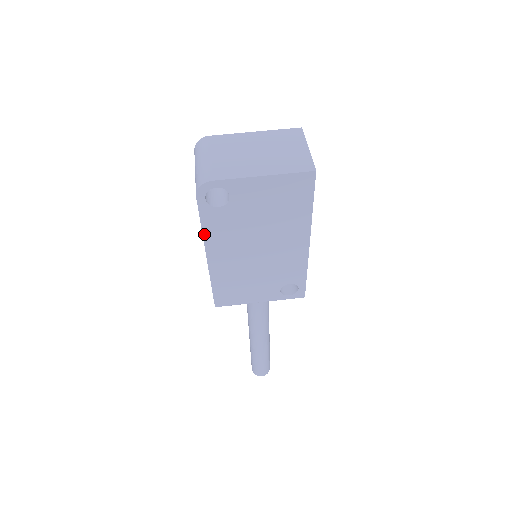
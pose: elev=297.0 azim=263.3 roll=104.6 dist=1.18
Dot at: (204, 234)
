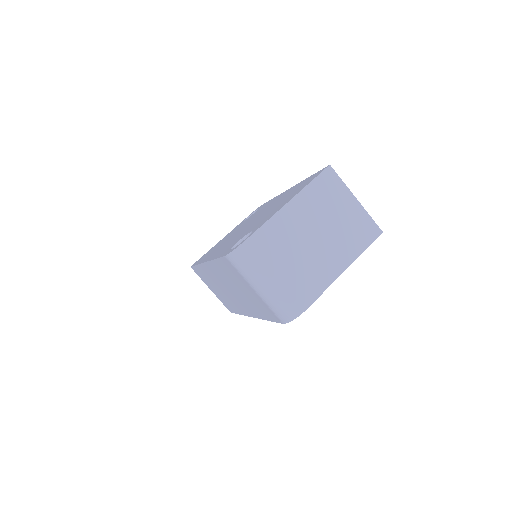
Dot at: occluded
